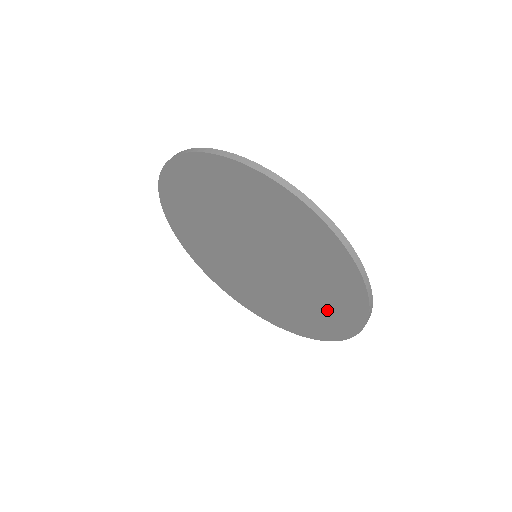
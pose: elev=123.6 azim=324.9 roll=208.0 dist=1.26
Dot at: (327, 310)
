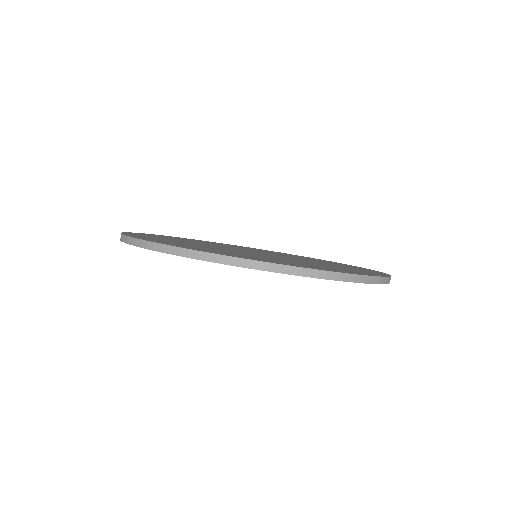
Dot at: occluded
